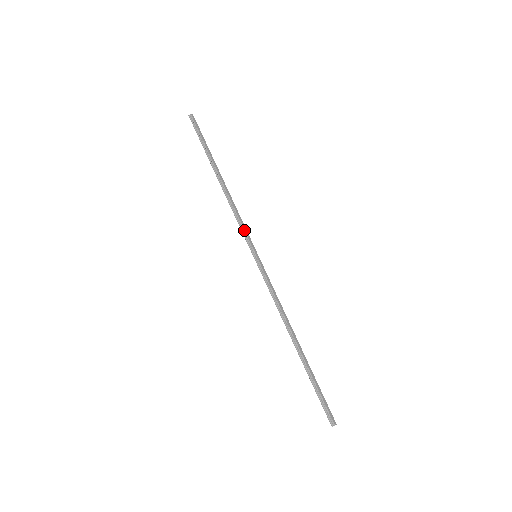
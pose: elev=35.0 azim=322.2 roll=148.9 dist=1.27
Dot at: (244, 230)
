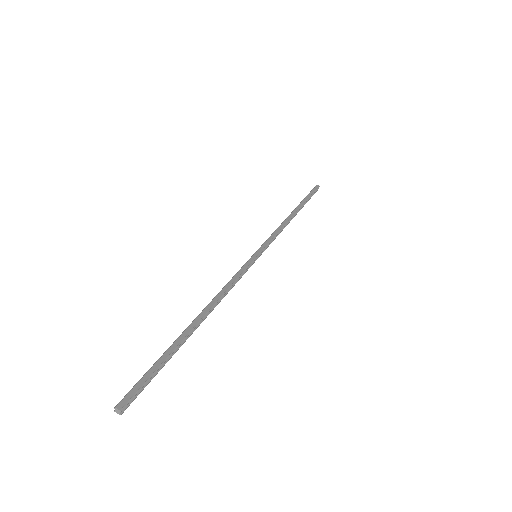
Dot at: (268, 239)
